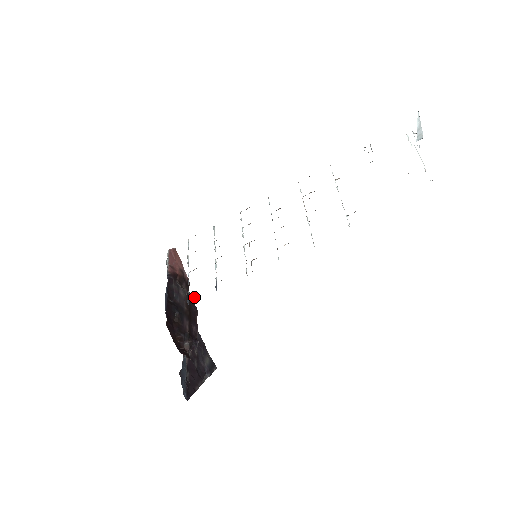
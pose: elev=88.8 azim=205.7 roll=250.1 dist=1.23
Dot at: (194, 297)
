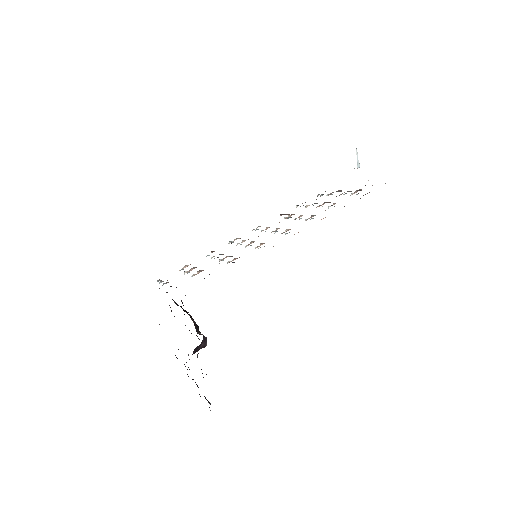
Dot at: occluded
